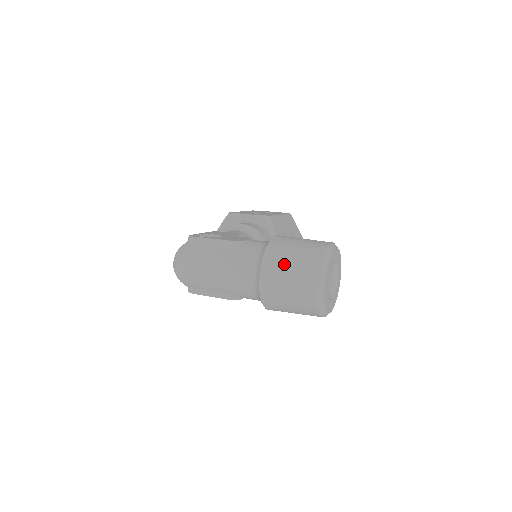
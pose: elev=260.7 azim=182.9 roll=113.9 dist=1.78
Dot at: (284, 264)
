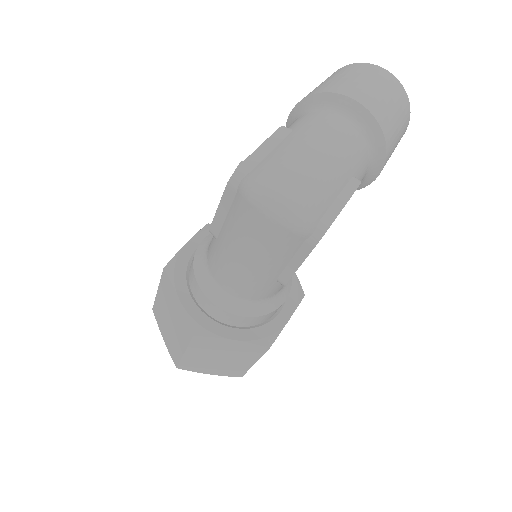
Dot at: (349, 80)
